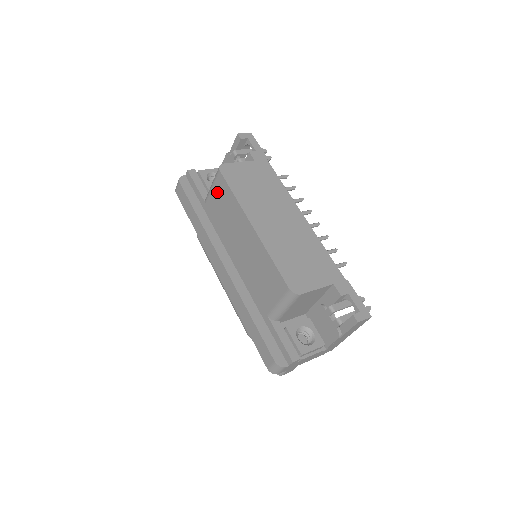
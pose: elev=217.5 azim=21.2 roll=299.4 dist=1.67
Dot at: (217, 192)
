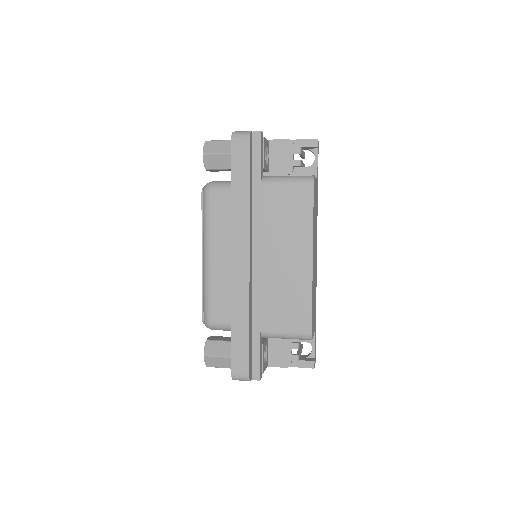
Dot at: (291, 194)
